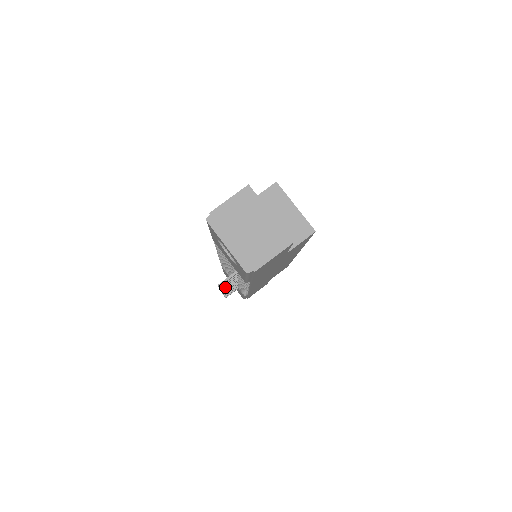
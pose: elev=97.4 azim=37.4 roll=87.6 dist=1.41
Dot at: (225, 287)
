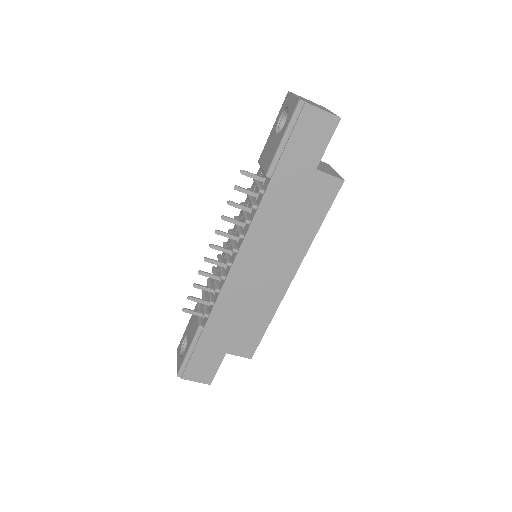
Dot at: (227, 217)
